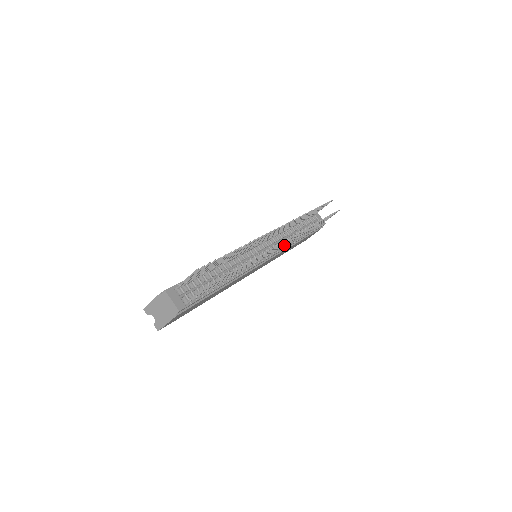
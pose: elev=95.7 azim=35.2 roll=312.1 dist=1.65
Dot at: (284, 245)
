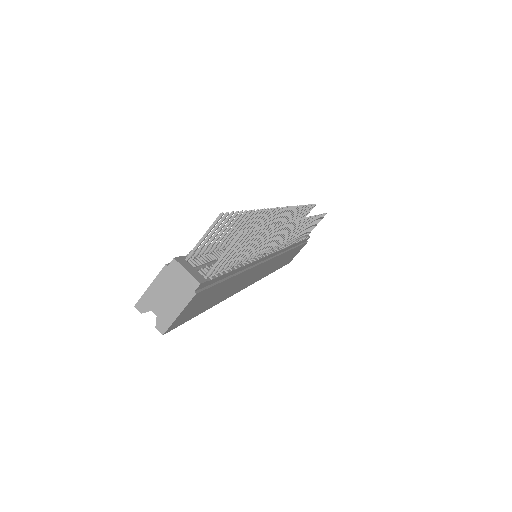
Dot at: (285, 242)
